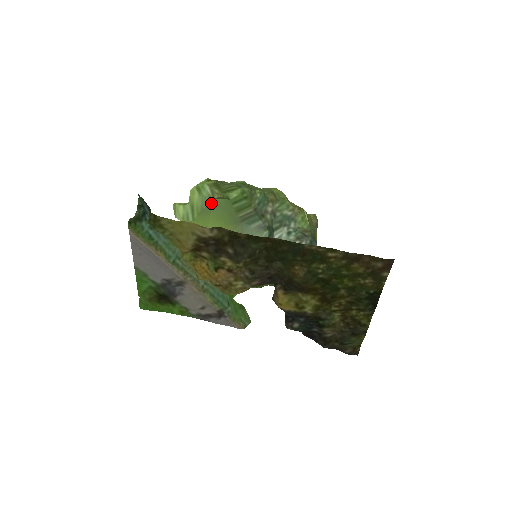
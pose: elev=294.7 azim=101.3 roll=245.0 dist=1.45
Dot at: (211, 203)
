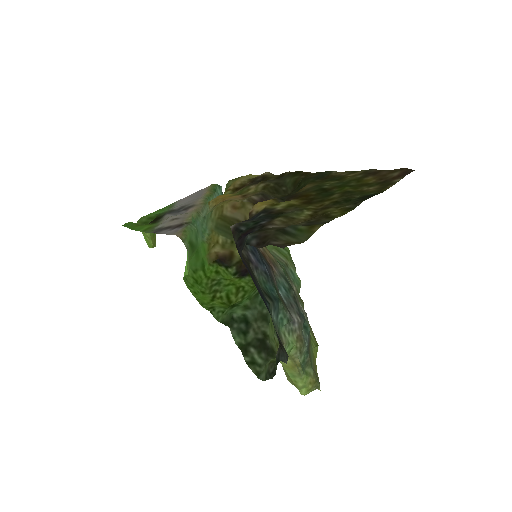
Dot at: occluded
